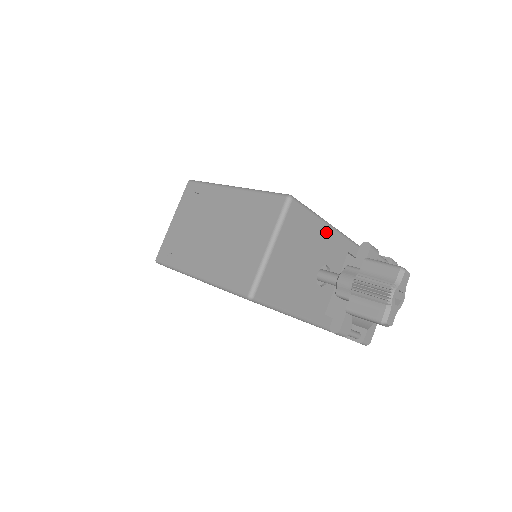
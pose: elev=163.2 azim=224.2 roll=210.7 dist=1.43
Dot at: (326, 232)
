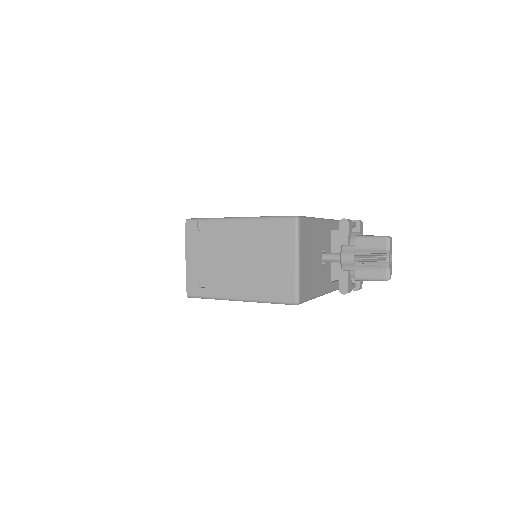
Dot at: (318, 226)
